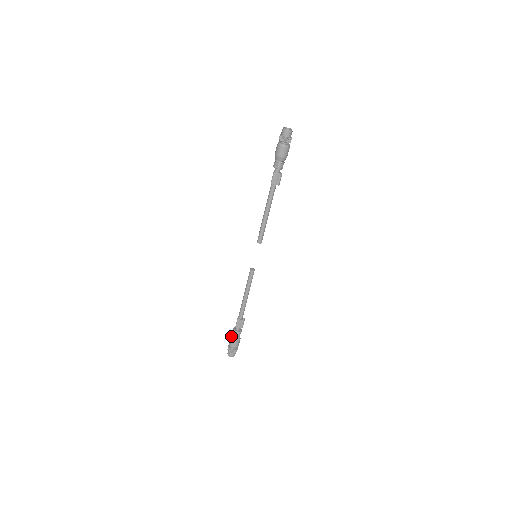
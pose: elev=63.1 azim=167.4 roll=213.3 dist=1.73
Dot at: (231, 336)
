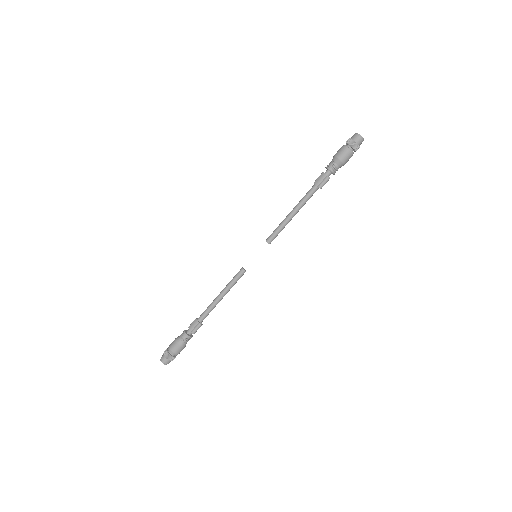
Dot at: (178, 336)
